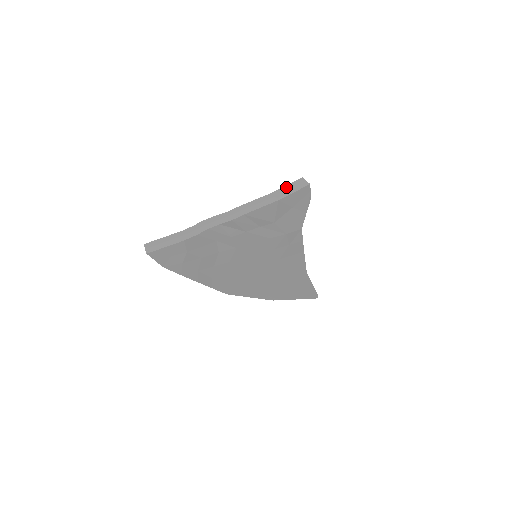
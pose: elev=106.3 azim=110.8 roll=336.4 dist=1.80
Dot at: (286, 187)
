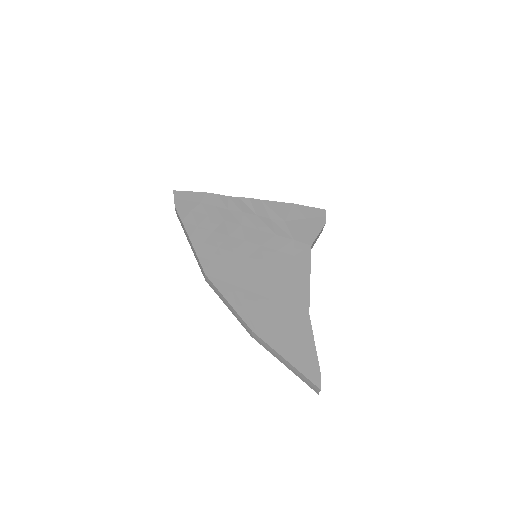
Dot at: occluded
